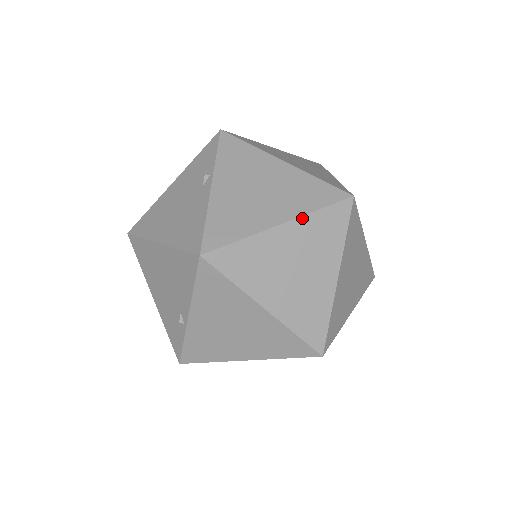
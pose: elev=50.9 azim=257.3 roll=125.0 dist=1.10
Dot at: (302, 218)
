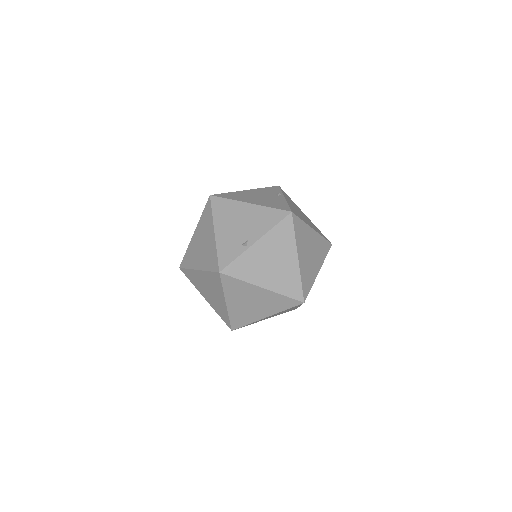
Dot at: (319, 234)
